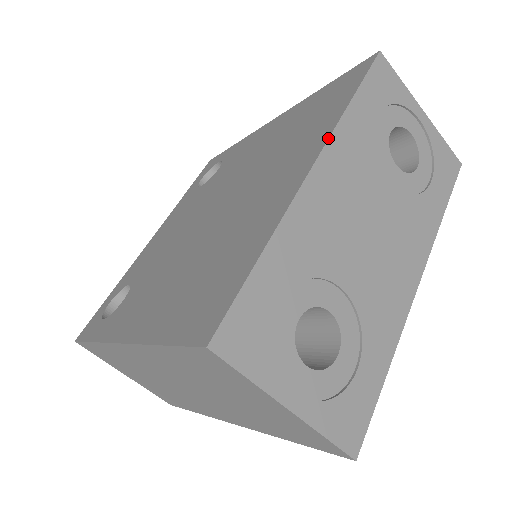
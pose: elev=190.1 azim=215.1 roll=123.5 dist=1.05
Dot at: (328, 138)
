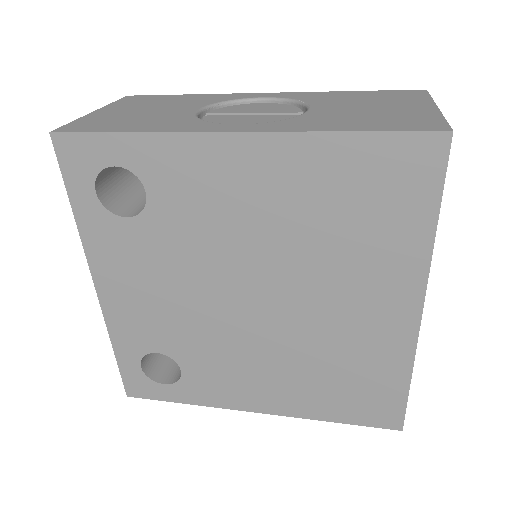
Dot at: occluded
